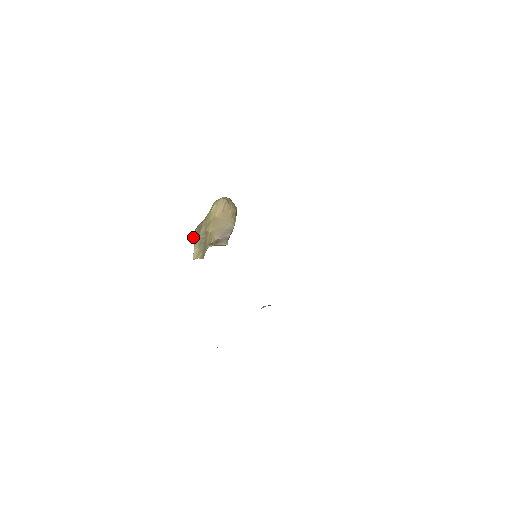
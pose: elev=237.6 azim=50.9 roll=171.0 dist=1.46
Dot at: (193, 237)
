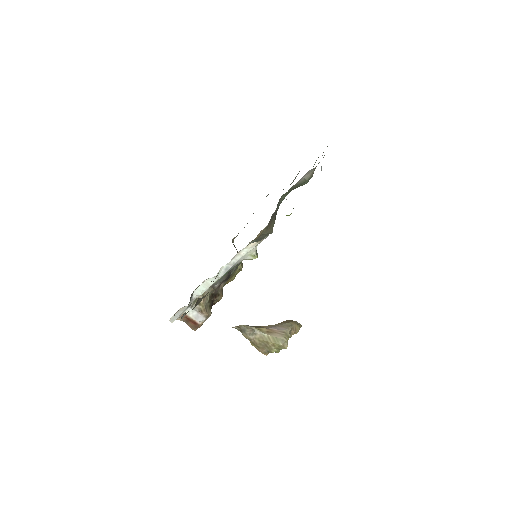
Dot at: occluded
